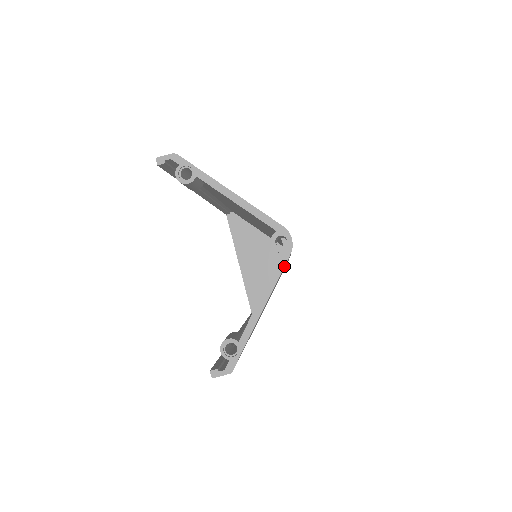
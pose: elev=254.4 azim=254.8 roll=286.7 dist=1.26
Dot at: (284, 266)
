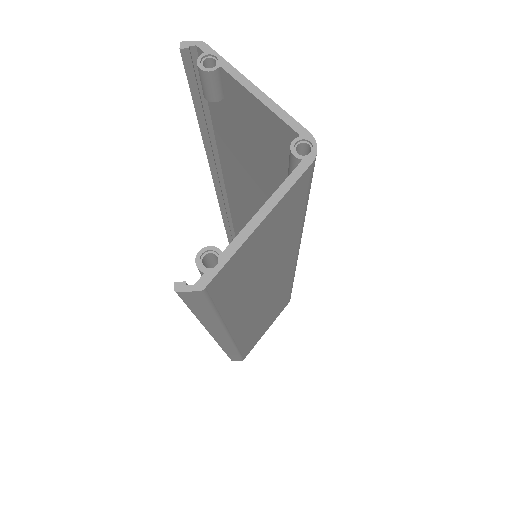
Dot at: (301, 174)
